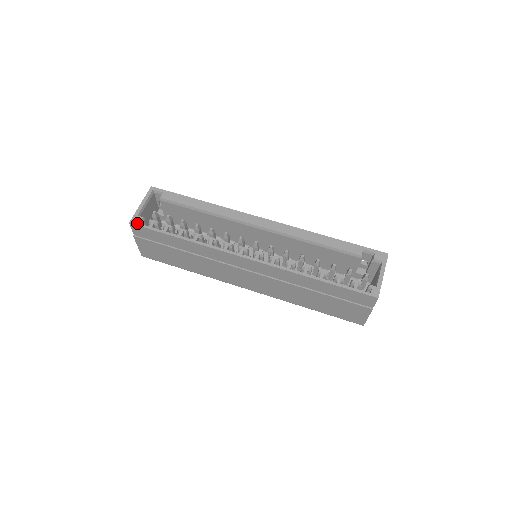
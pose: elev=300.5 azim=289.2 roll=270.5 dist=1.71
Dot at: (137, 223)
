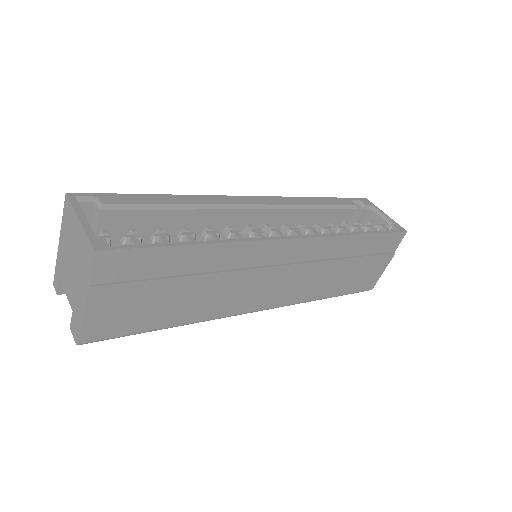
Dot at: (110, 246)
